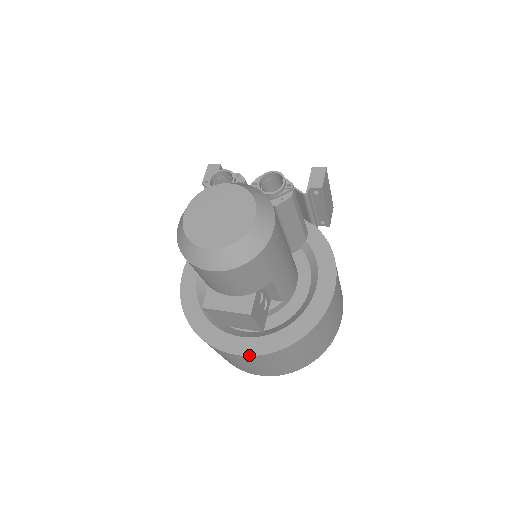
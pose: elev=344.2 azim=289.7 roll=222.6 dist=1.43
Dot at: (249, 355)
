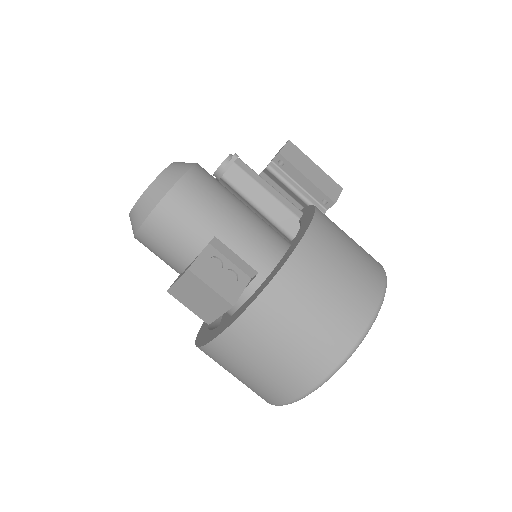
Dot at: (218, 335)
